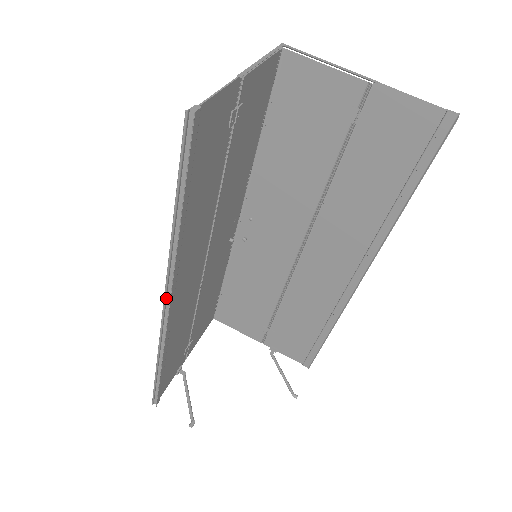
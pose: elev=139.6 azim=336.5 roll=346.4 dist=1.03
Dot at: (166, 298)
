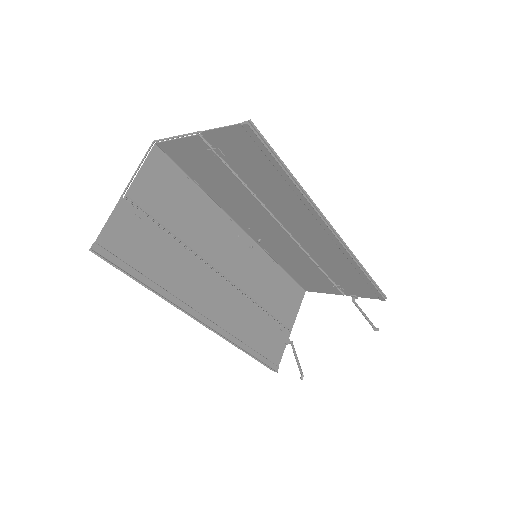
Dot at: (197, 319)
